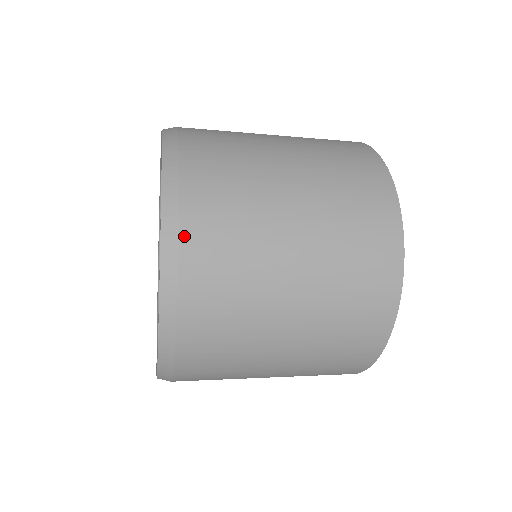
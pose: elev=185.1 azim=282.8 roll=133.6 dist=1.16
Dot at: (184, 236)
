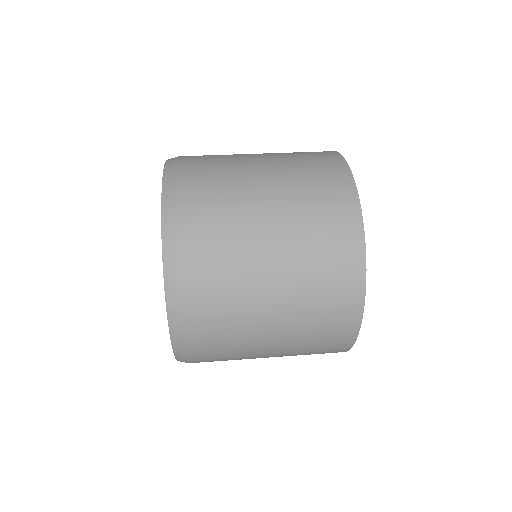
Dot at: (179, 234)
